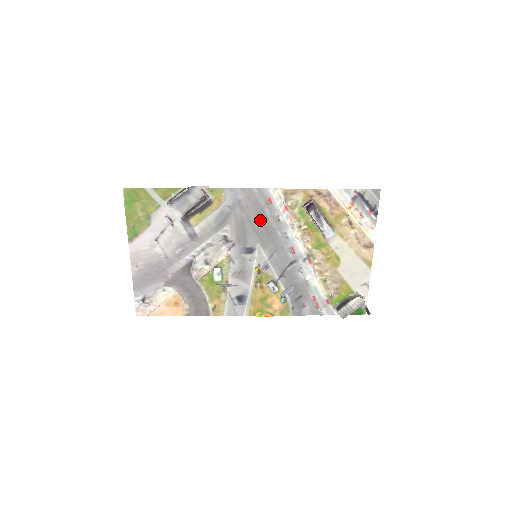
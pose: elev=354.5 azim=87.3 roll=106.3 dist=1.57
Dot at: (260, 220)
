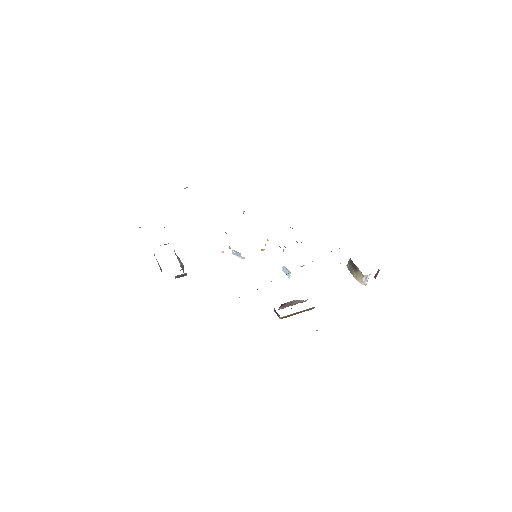
Dot at: occluded
